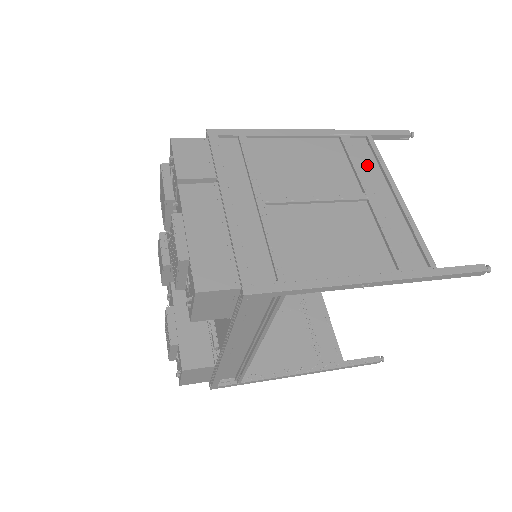
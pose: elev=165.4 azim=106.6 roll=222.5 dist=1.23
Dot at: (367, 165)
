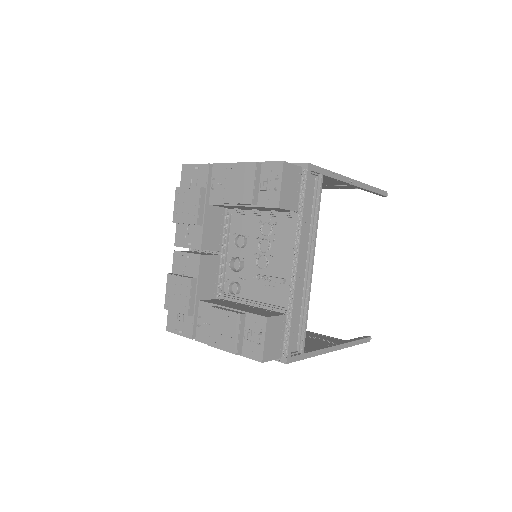
Dot at: occluded
